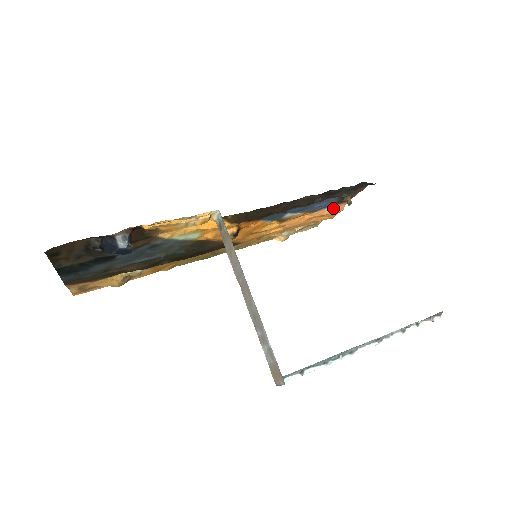
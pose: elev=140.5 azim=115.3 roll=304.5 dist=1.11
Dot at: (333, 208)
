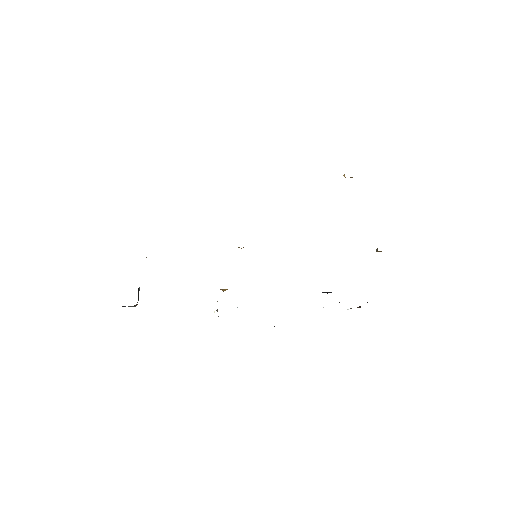
Dot at: occluded
